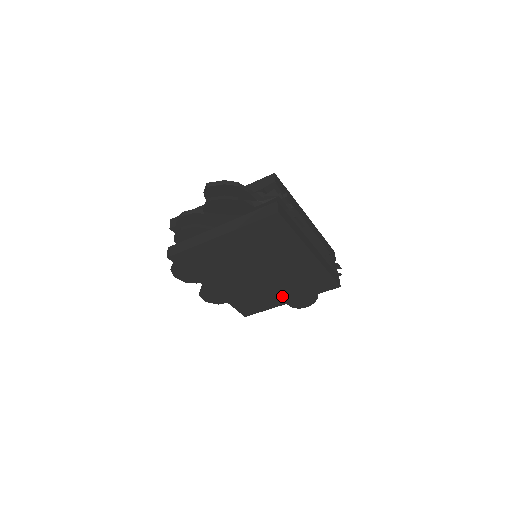
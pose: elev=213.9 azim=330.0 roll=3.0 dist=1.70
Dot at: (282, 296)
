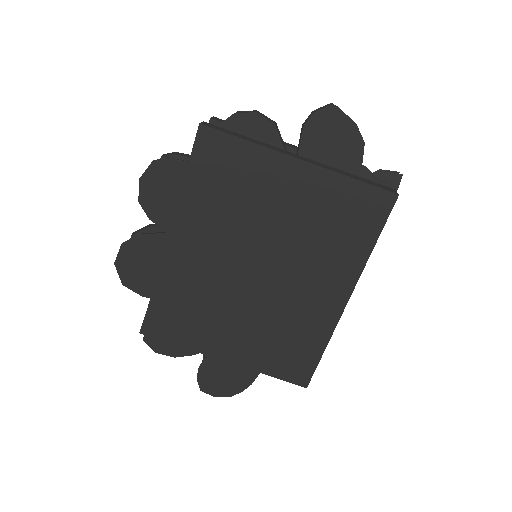
Dot at: (229, 339)
